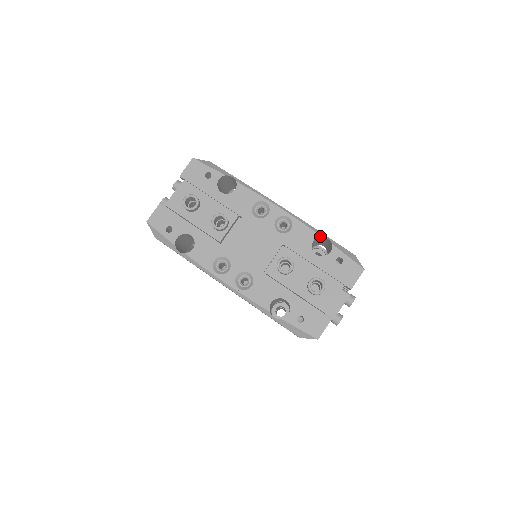
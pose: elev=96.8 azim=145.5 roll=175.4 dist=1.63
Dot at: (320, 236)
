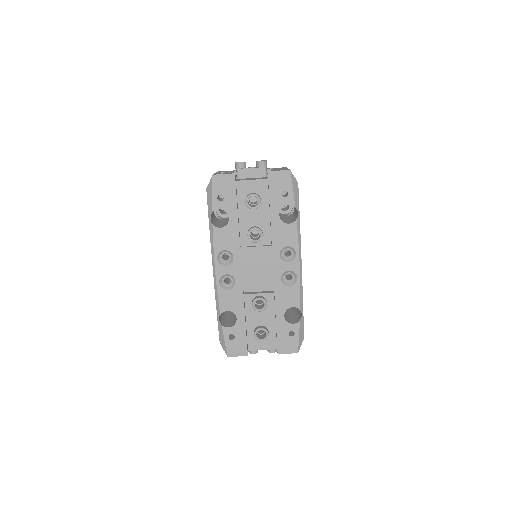
Dot at: (300, 309)
